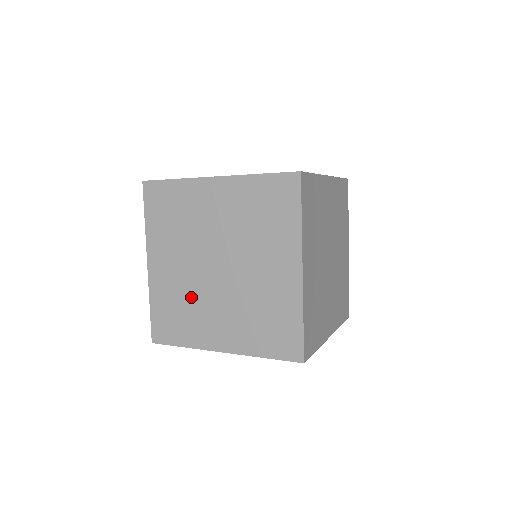
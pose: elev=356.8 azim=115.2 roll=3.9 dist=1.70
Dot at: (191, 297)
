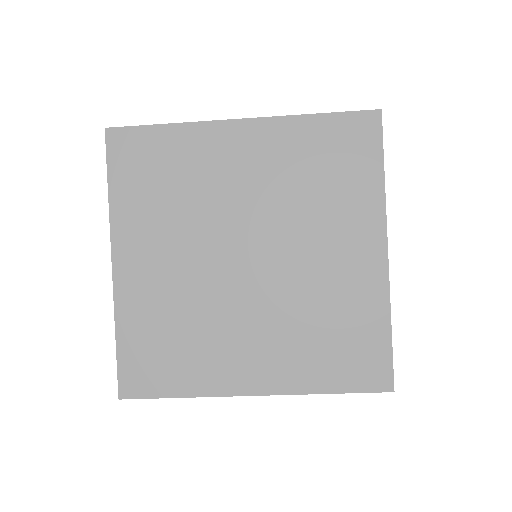
Dot at: occluded
